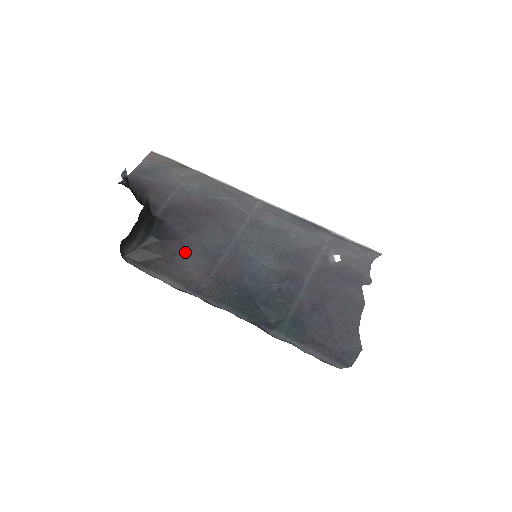
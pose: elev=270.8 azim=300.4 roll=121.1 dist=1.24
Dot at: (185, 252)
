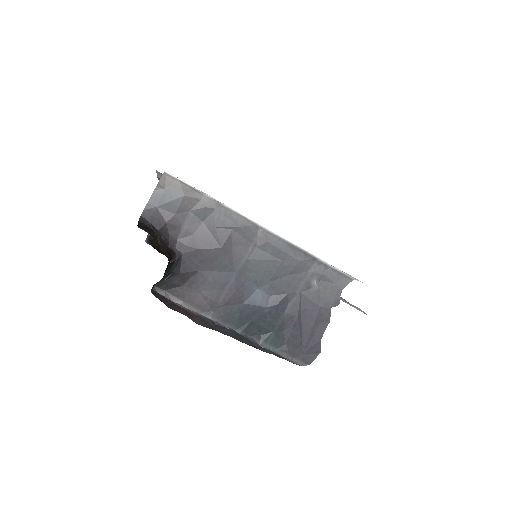
Dot at: (200, 281)
